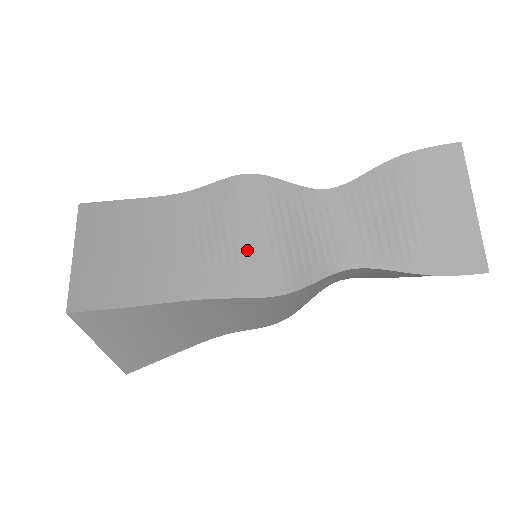
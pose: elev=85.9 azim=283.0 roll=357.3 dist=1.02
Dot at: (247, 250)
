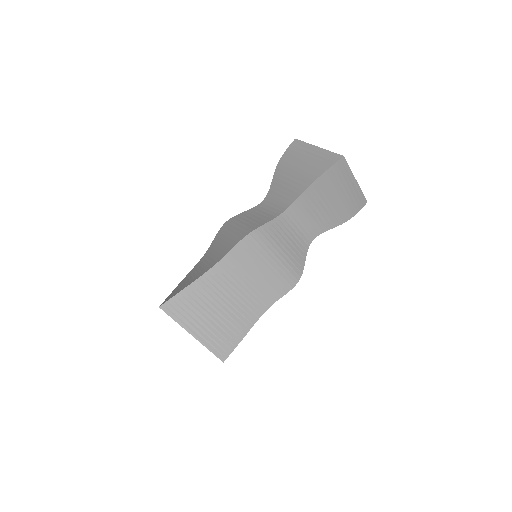
Dot at: (232, 236)
